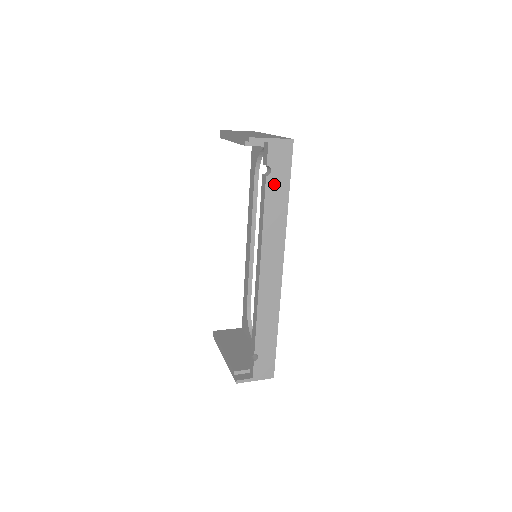
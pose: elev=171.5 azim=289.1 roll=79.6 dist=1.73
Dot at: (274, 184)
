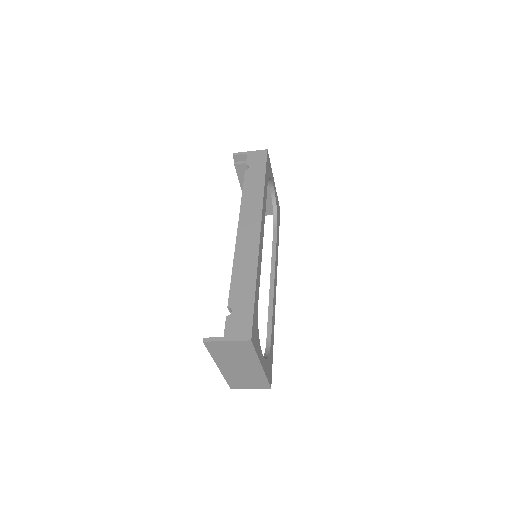
Dot at: (252, 174)
